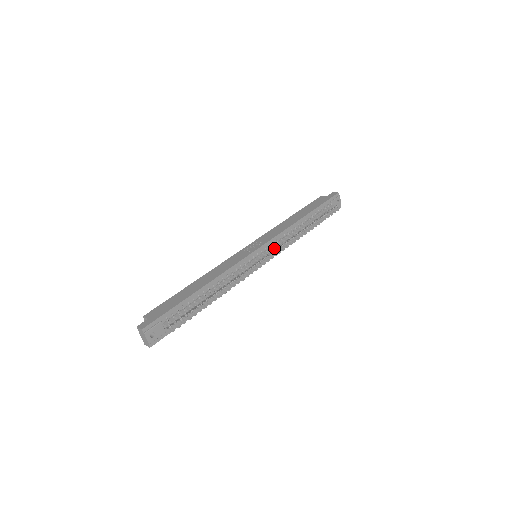
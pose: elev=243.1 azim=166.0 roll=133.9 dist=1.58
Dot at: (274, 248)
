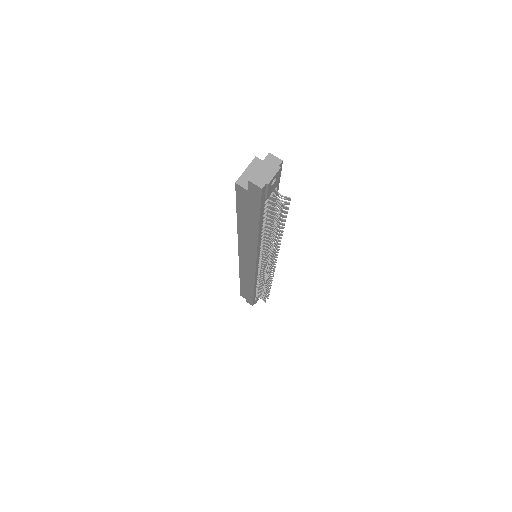
Dot at: (268, 267)
